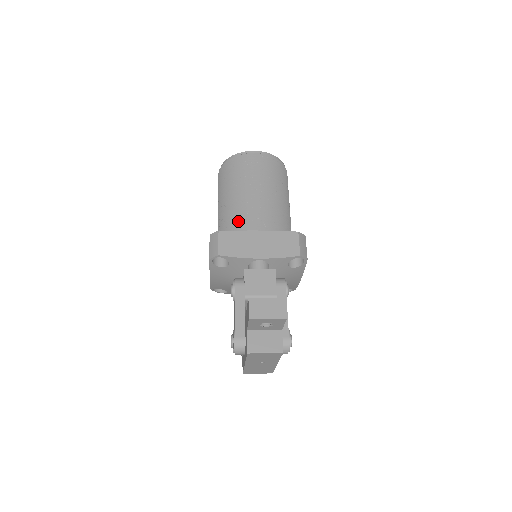
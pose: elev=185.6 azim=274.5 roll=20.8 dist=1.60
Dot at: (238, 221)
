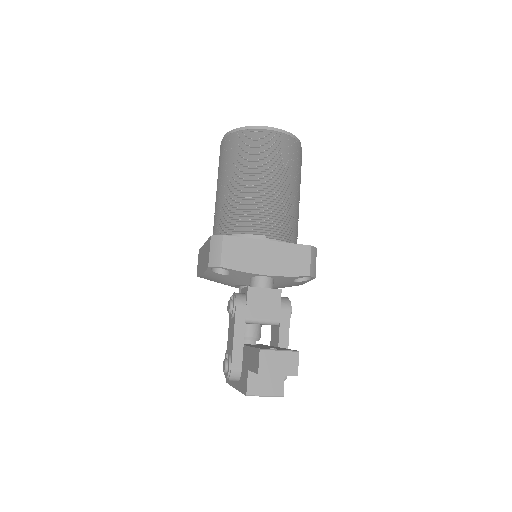
Dot at: (244, 219)
